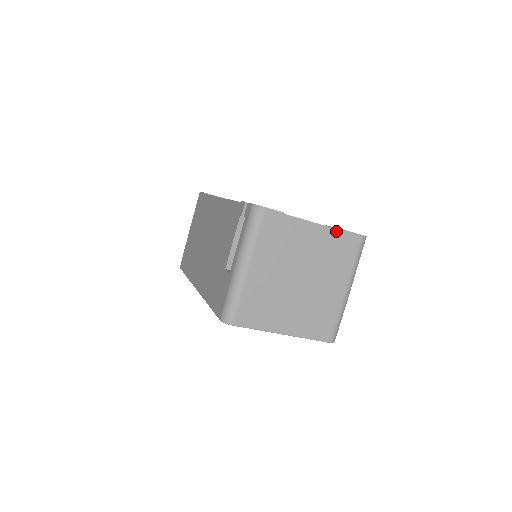
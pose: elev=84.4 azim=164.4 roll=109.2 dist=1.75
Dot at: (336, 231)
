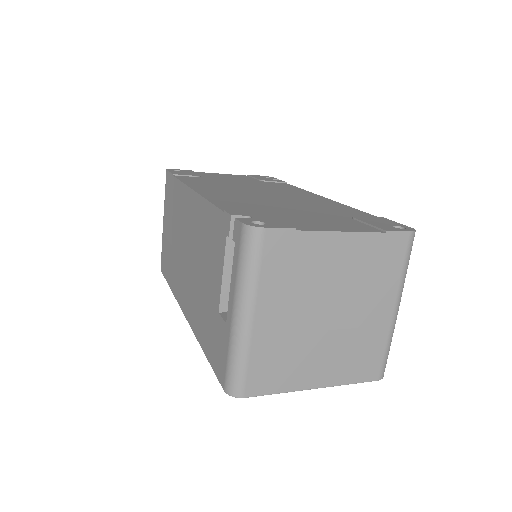
Dot at: (373, 235)
